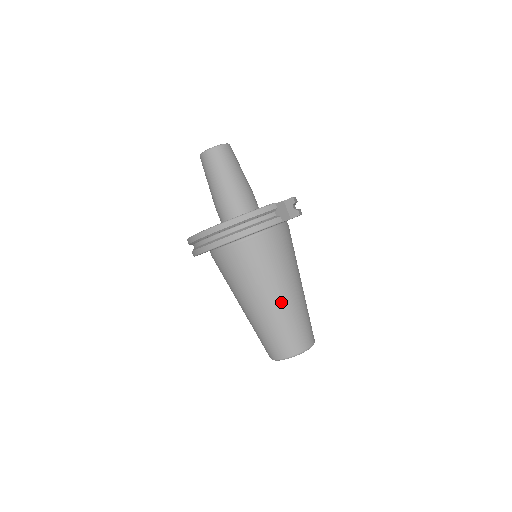
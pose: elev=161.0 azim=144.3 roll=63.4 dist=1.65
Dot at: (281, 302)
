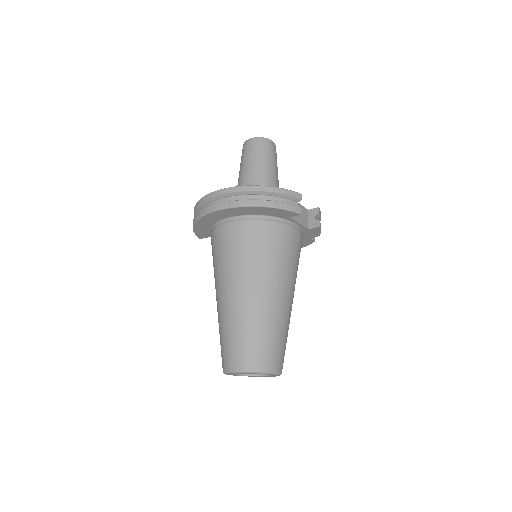
Dot at: (265, 301)
